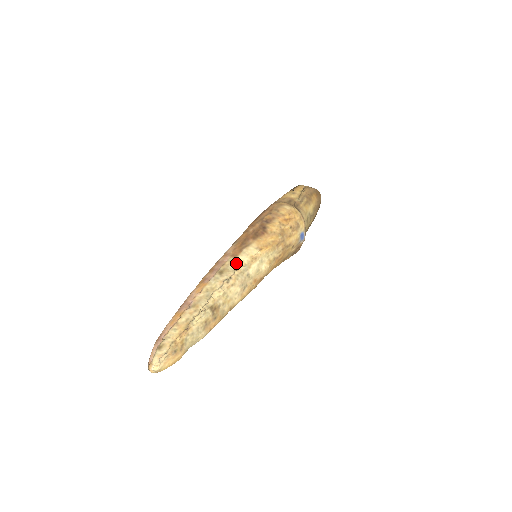
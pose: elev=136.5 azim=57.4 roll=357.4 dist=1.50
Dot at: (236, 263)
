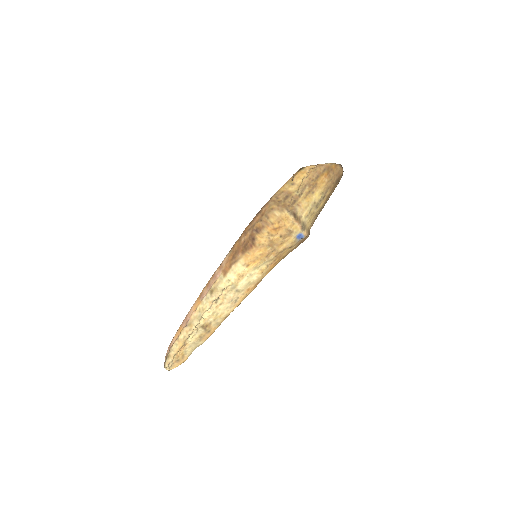
Dot at: (224, 282)
